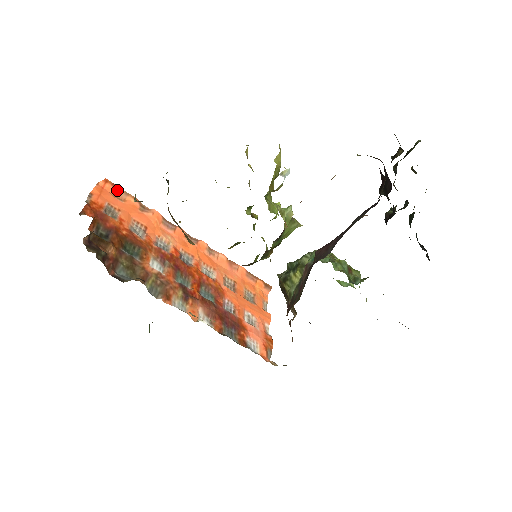
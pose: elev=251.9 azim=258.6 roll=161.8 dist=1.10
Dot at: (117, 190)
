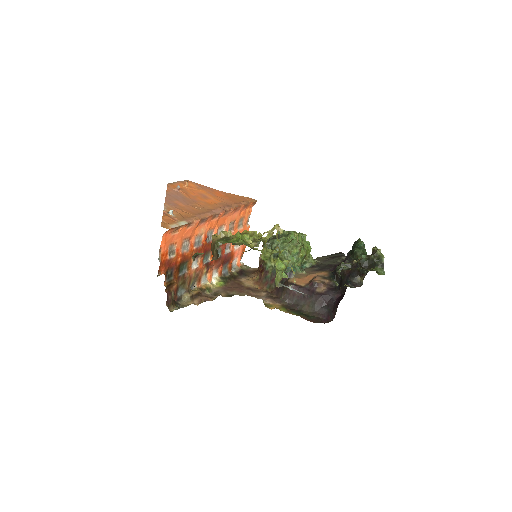
Dot at: (175, 229)
